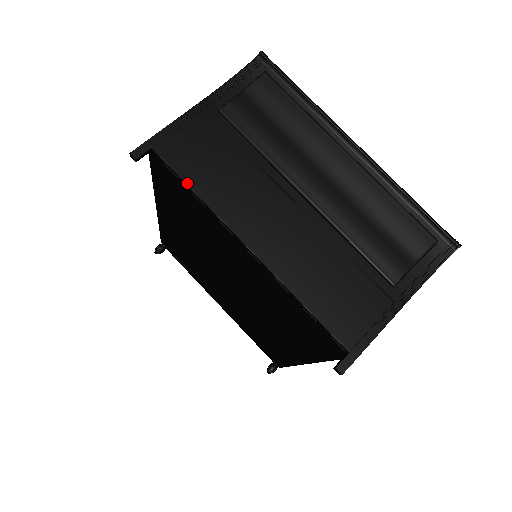
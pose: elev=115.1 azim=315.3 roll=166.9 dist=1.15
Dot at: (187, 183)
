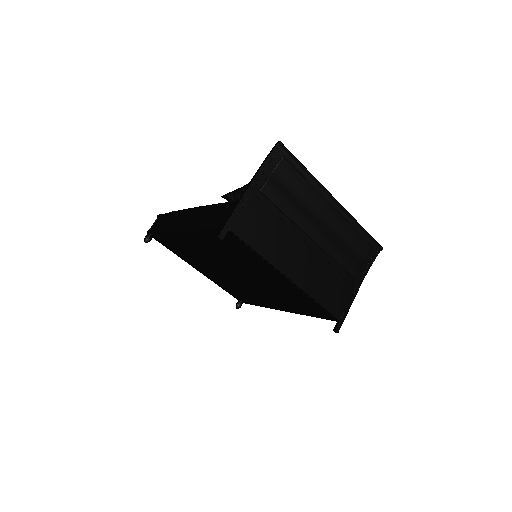
Dot at: (253, 248)
